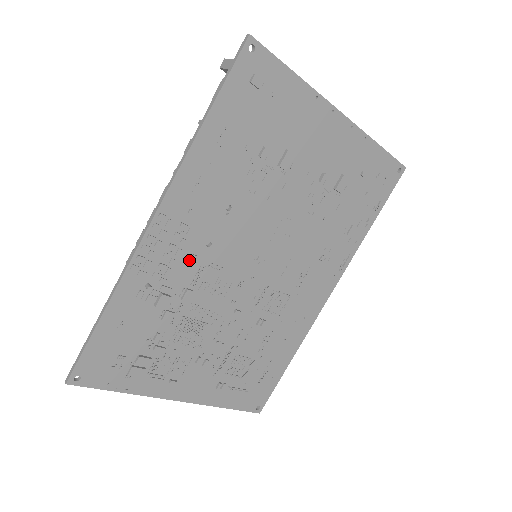
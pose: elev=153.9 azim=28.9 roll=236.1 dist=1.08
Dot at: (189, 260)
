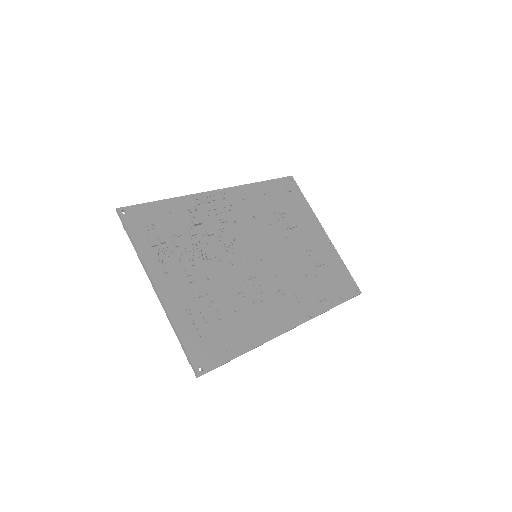
Dot at: (222, 219)
